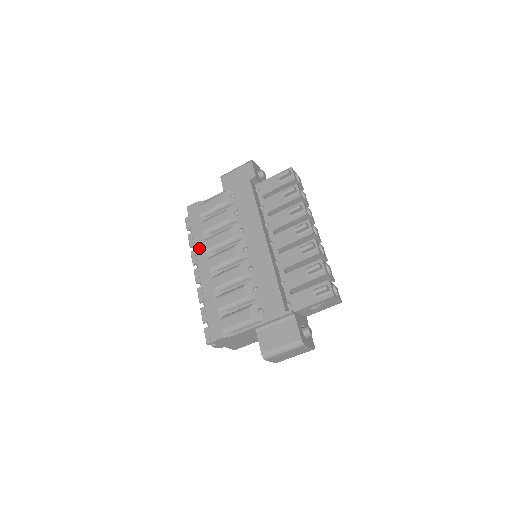
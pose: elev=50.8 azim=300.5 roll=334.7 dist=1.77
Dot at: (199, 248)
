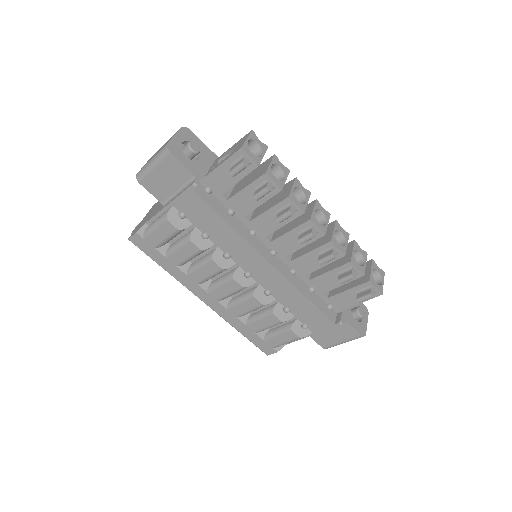
Dot at: (187, 283)
